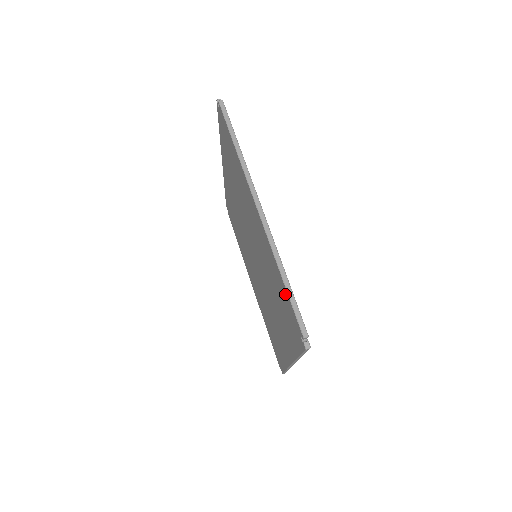
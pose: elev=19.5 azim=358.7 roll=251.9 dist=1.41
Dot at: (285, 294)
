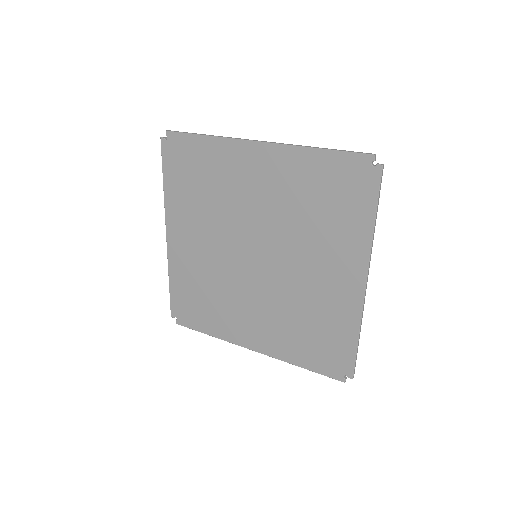
Dot at: (330, 162)
